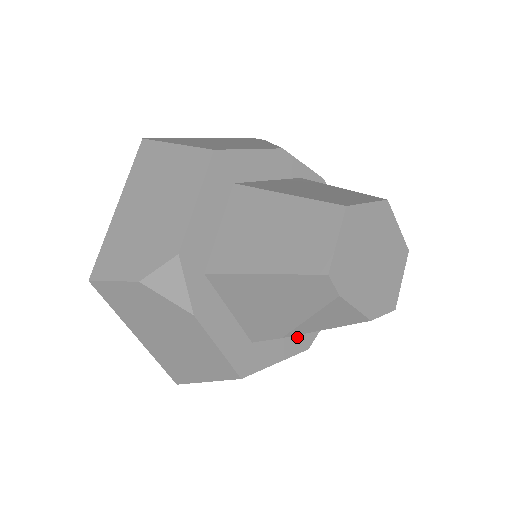
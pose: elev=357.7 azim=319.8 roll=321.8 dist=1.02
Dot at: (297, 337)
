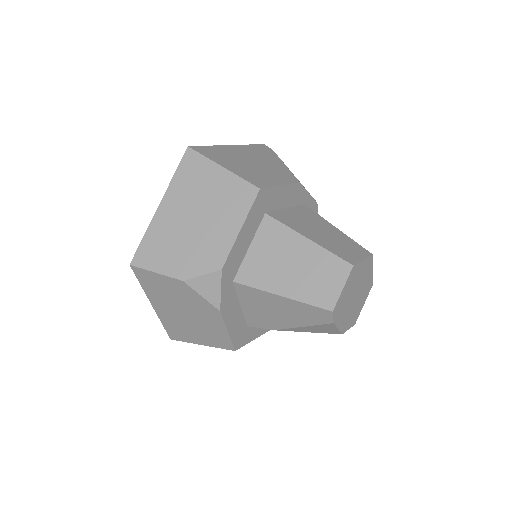
Dot at: occluded
